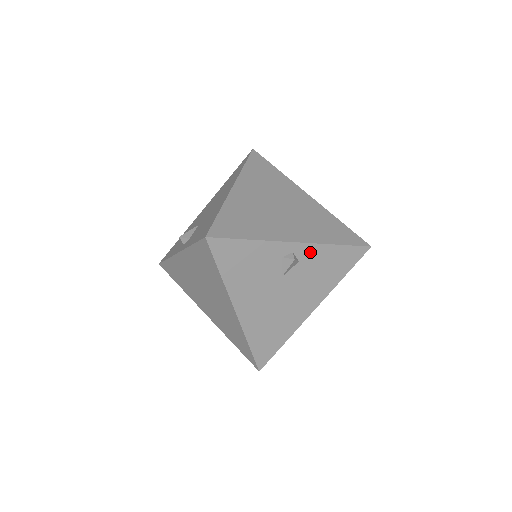
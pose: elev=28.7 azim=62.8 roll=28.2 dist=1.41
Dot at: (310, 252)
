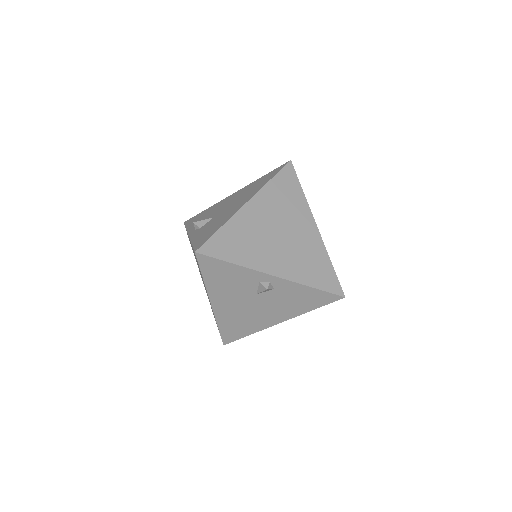
Dot at: (286, 285)
